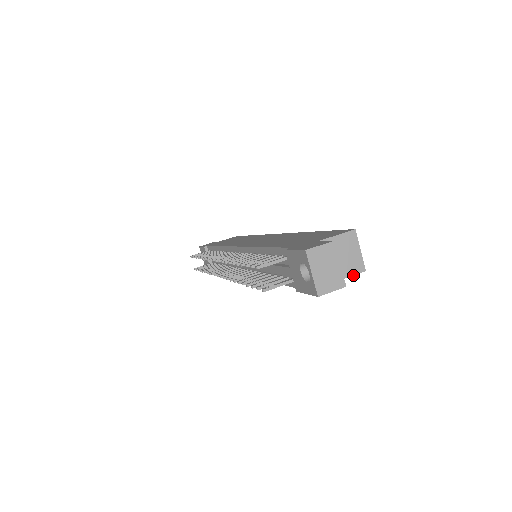
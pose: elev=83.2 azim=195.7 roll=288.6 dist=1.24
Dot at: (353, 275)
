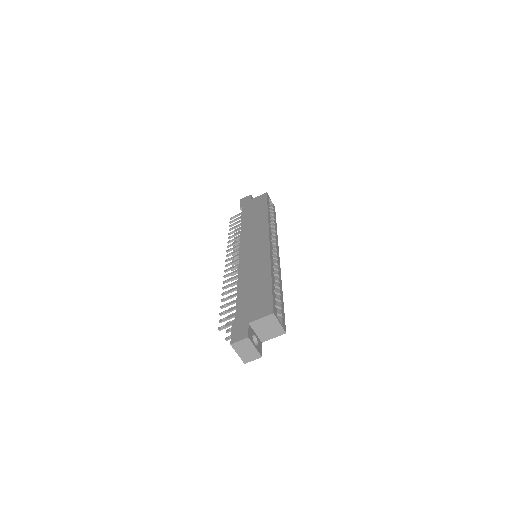
Dot at: (277, 336)
